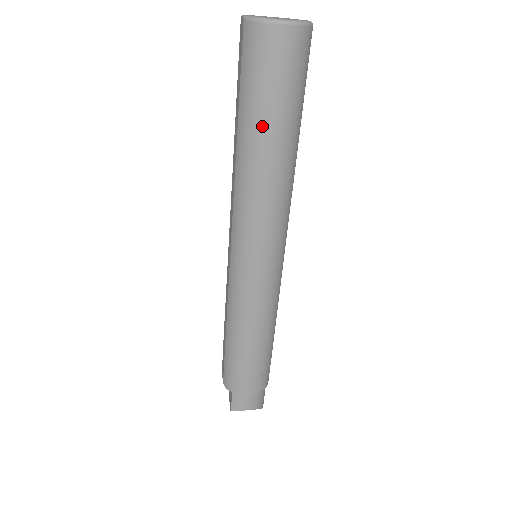
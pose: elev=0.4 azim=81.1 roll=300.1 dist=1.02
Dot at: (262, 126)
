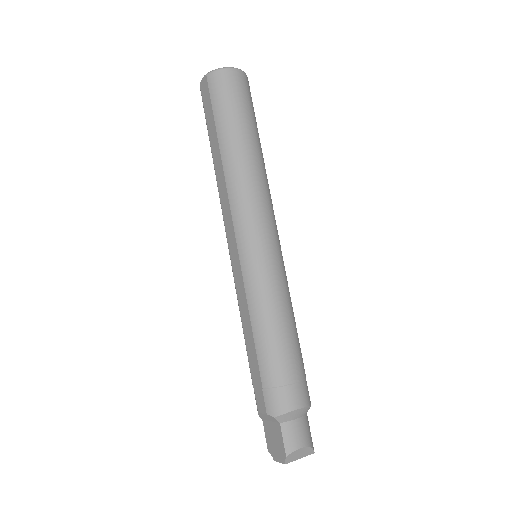
Dot at: (238, 130)
